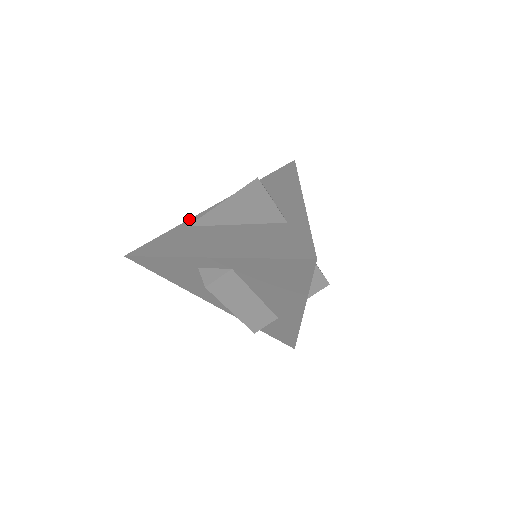
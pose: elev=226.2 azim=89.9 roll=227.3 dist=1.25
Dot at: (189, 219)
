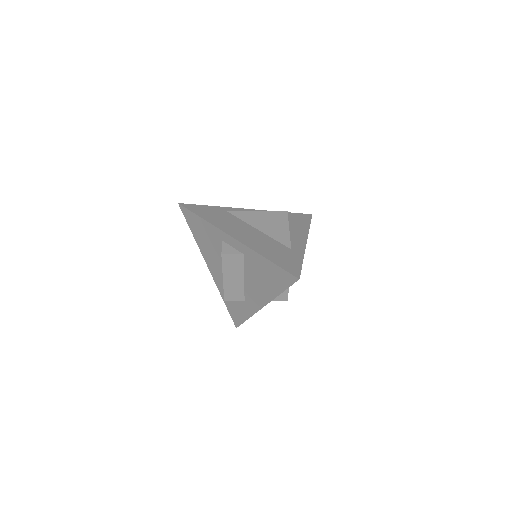
Dot at: (229, 207)
